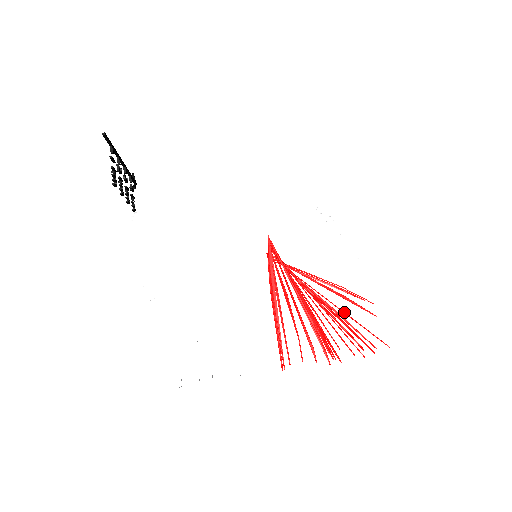
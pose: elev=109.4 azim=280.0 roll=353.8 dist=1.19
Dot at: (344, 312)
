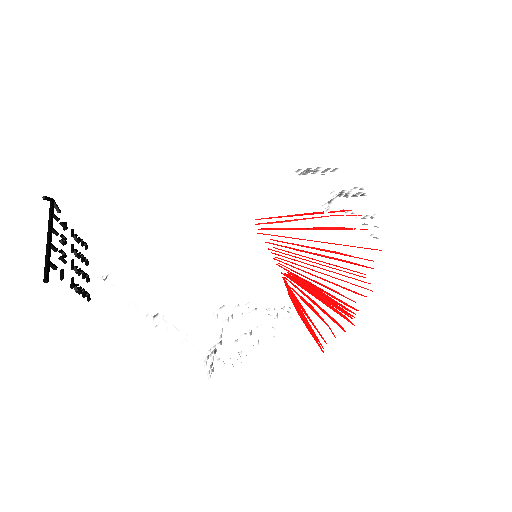
Dot at: occluded
